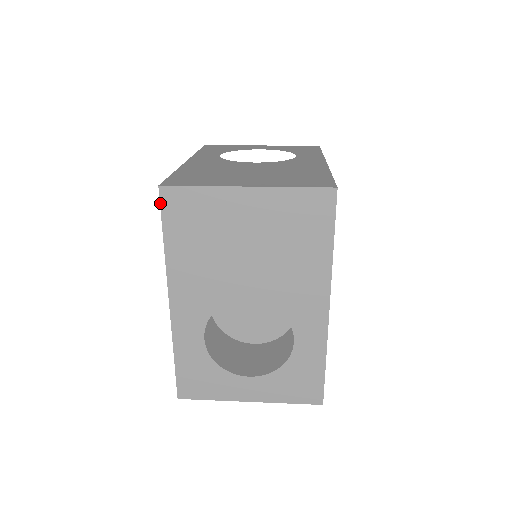
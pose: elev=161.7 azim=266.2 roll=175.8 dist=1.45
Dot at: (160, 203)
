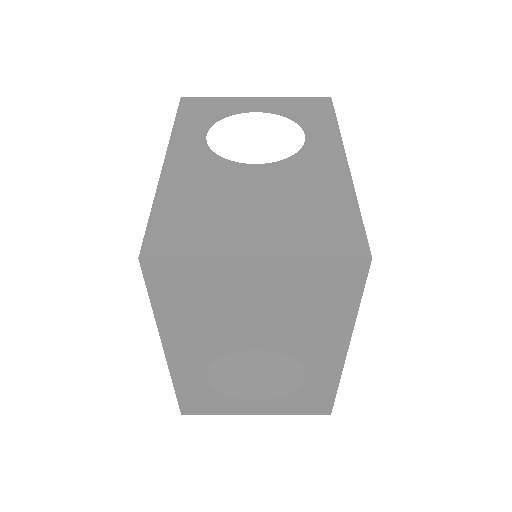
Dot at: (143, 274)
